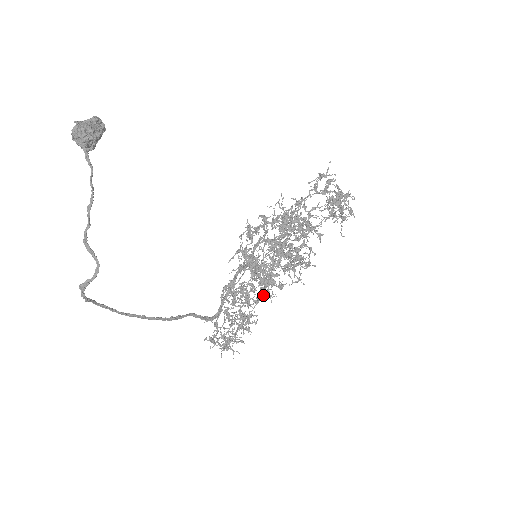
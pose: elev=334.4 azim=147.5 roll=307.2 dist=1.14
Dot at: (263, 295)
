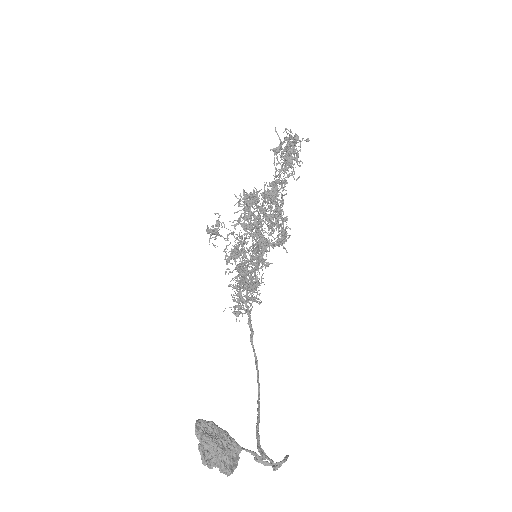
Dot at: (250, 254)
